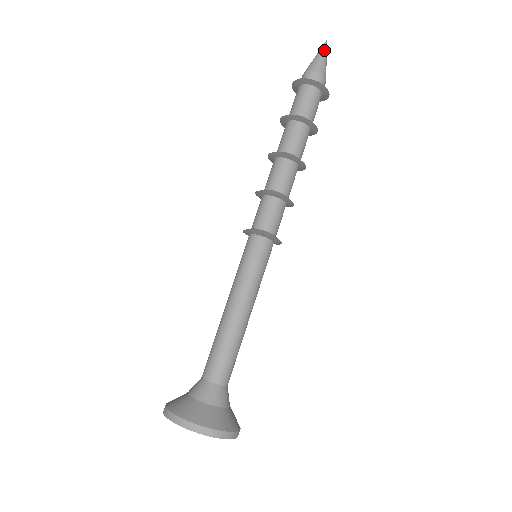
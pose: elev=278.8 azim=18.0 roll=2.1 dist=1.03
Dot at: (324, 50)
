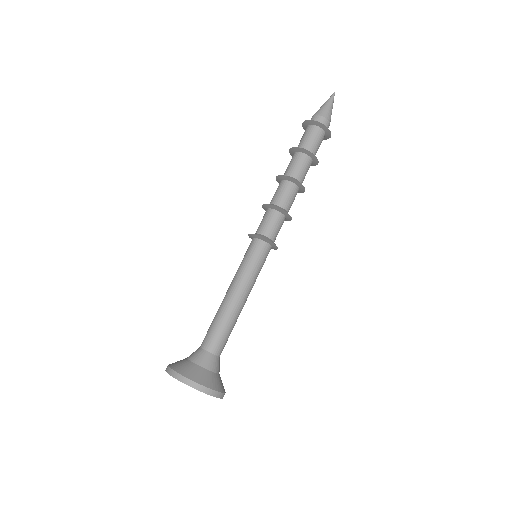
Dot at: (332, 100)
